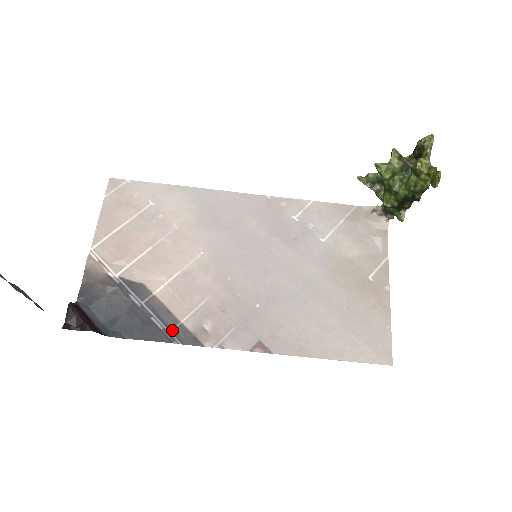
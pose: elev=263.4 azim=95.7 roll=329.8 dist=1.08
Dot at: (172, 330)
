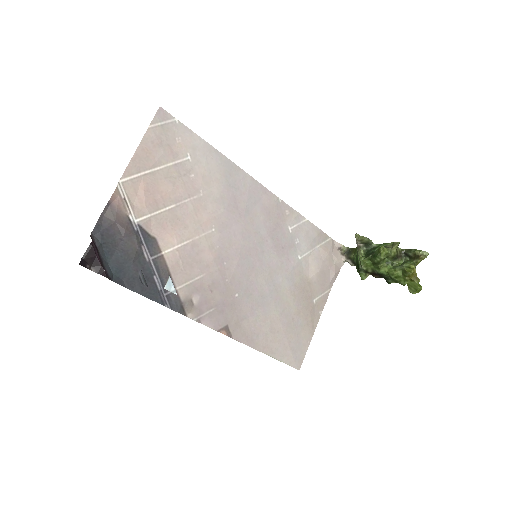
Dot at: (167, 293)
